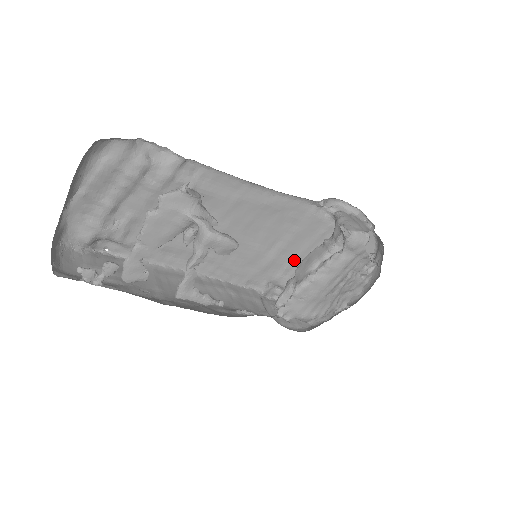
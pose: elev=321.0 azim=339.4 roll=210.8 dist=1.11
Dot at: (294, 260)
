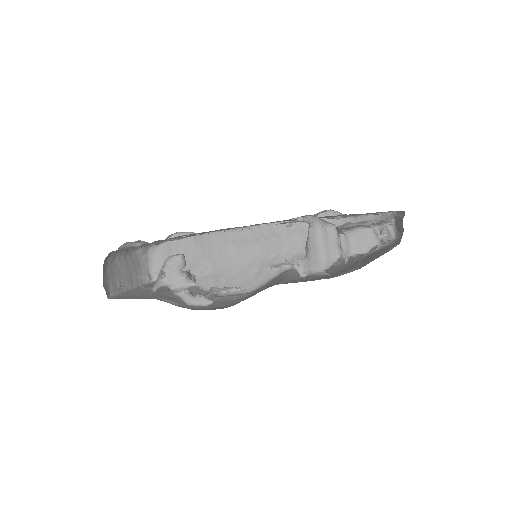
Dot at: occluded
